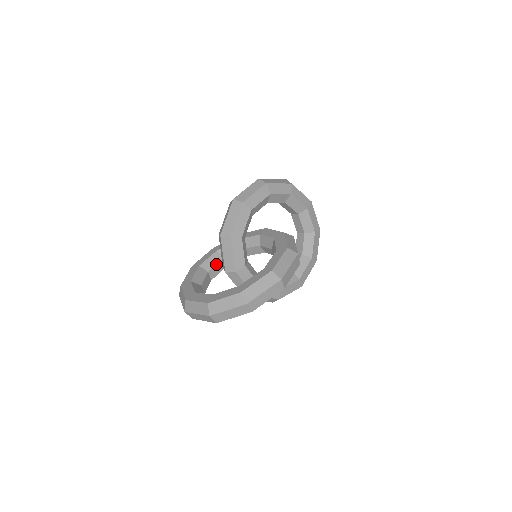
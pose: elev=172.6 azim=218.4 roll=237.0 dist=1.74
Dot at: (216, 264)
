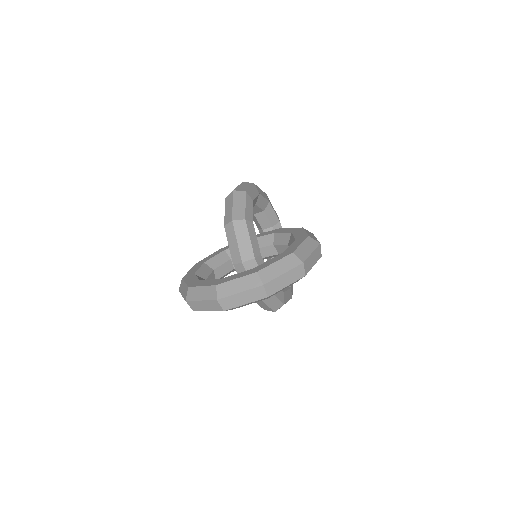
Dot at: (209, 274)
